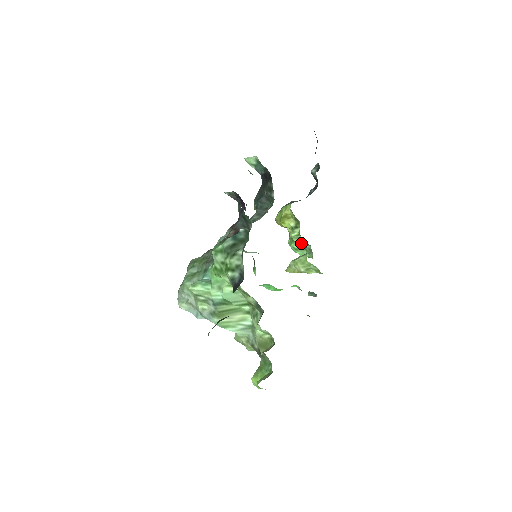
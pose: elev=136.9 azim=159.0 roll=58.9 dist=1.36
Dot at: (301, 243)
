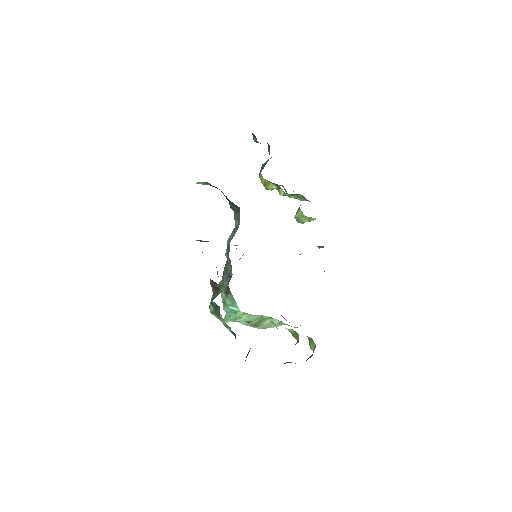
Dot at: (293, 195)
